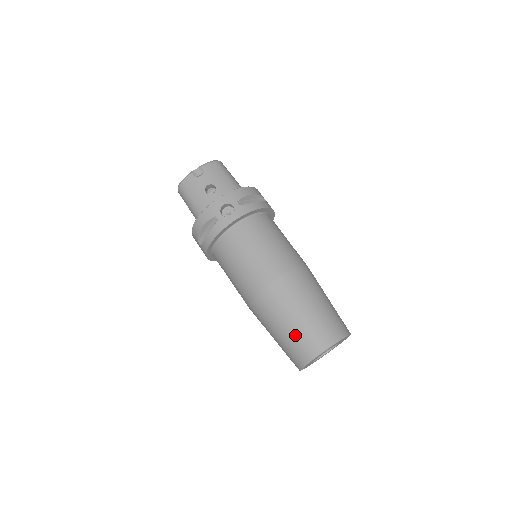
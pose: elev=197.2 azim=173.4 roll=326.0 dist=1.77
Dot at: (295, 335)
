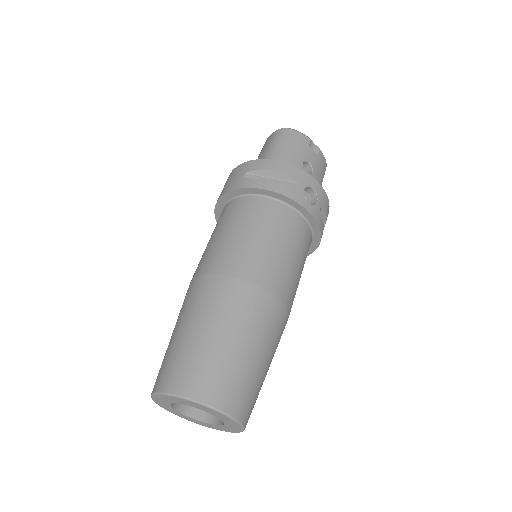
Dot at: (221, 359)
